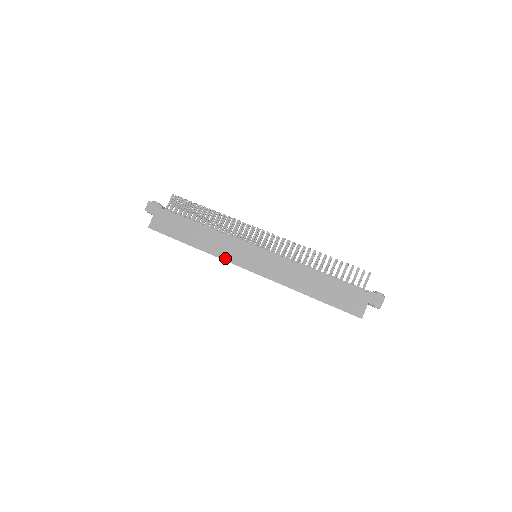
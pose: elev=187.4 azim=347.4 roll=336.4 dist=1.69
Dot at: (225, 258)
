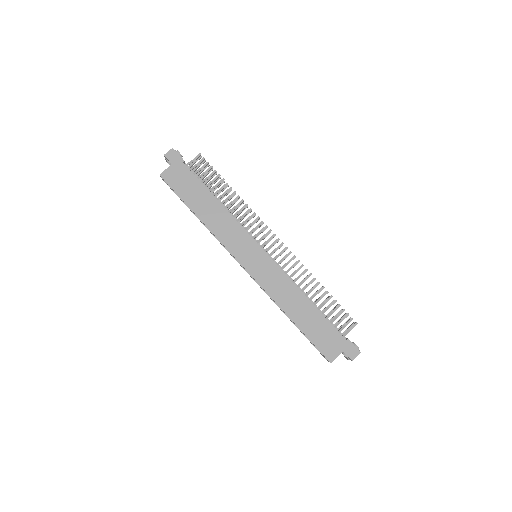
Dot at: (226, 244)
